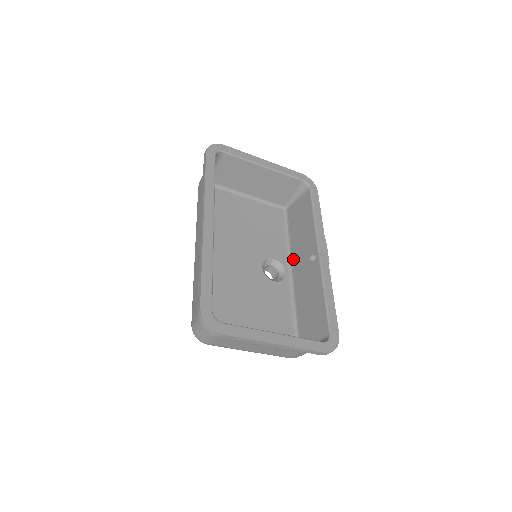
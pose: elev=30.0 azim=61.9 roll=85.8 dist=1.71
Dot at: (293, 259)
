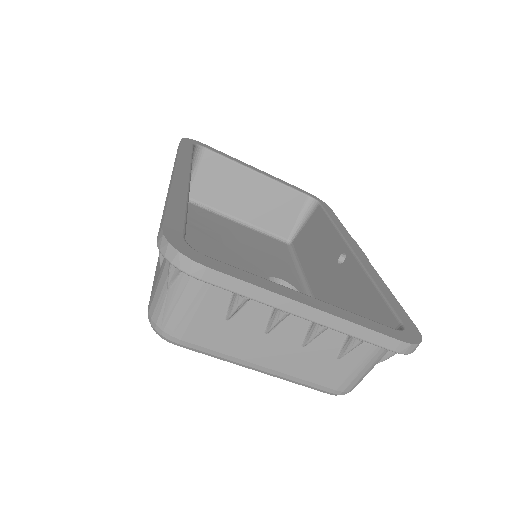
Dot at: (310, 281)
